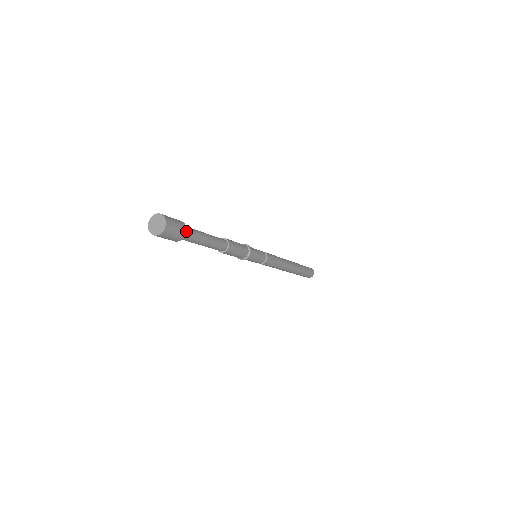
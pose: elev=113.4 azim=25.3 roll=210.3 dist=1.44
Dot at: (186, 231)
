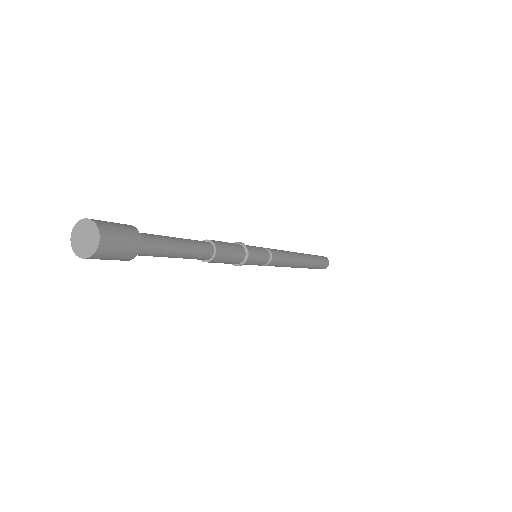
Dot at: (141, 247)
